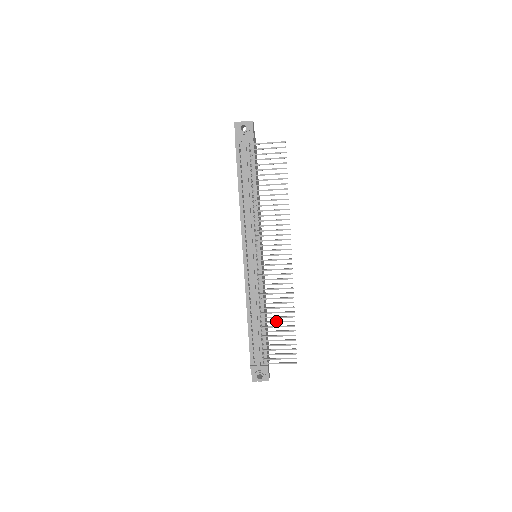
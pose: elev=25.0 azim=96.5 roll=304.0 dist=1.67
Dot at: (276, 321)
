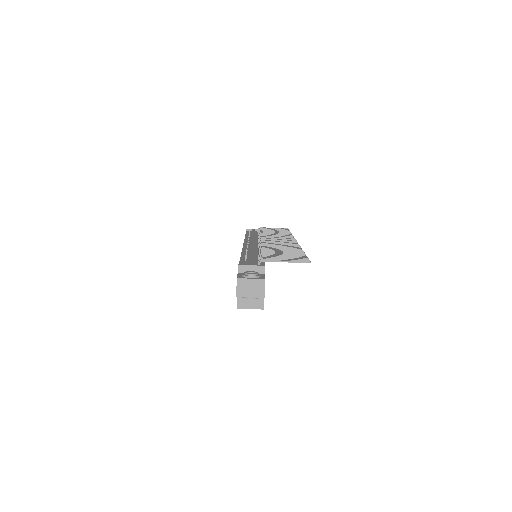
Dot at: occluded
